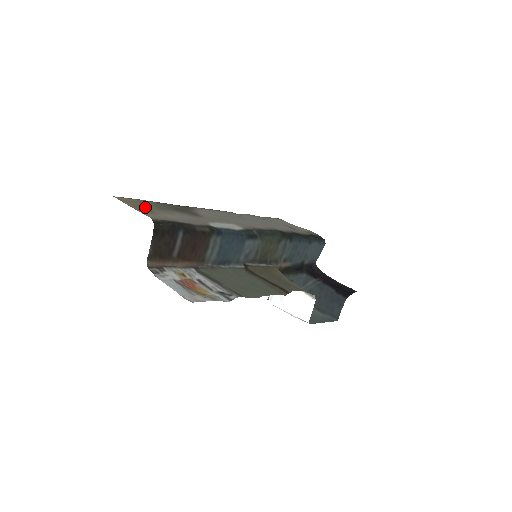
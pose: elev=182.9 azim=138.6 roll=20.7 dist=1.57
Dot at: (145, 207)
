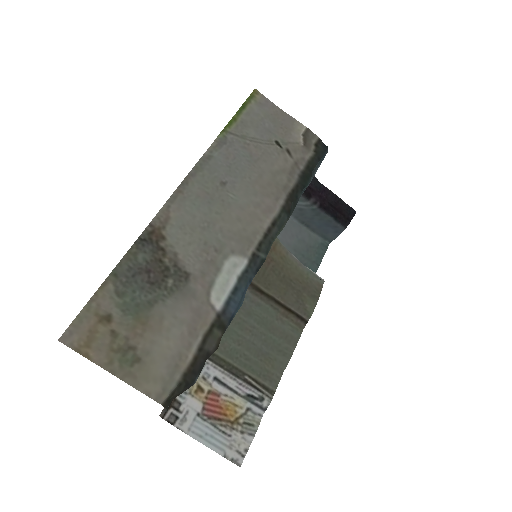
Dot at: (122, 343)
